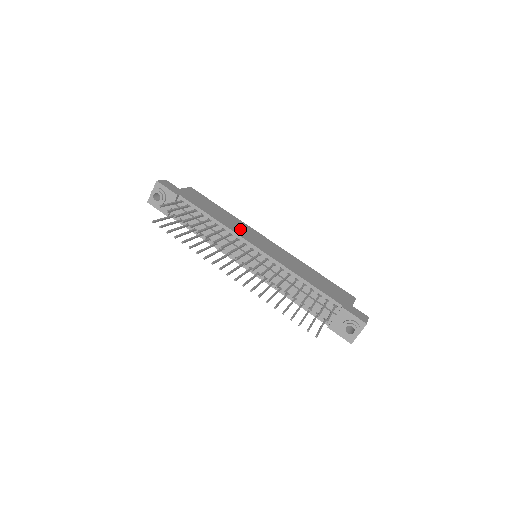
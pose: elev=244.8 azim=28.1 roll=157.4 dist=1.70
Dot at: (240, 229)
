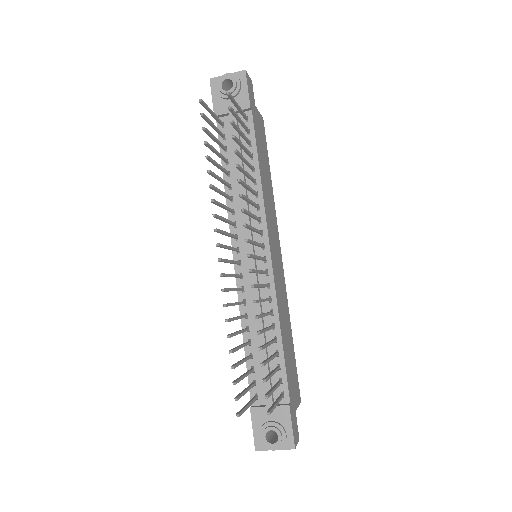
Dot at: (270, 212)
